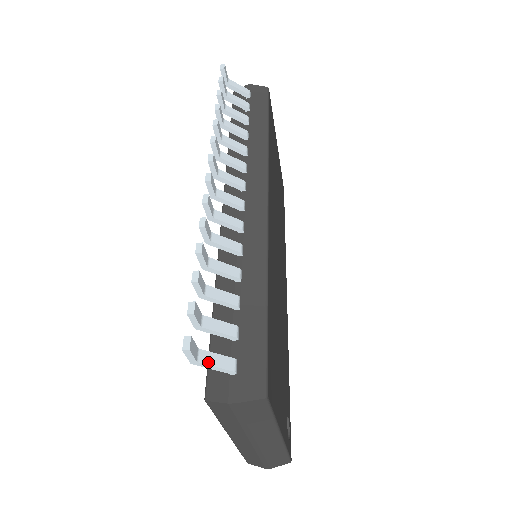
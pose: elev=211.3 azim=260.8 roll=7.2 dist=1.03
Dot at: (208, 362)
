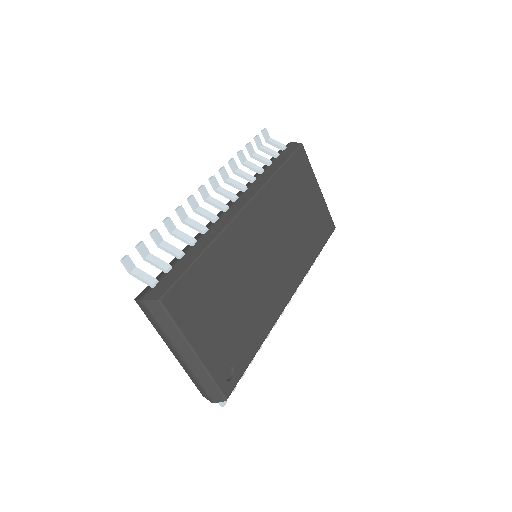
Dot at: (138, 275)
